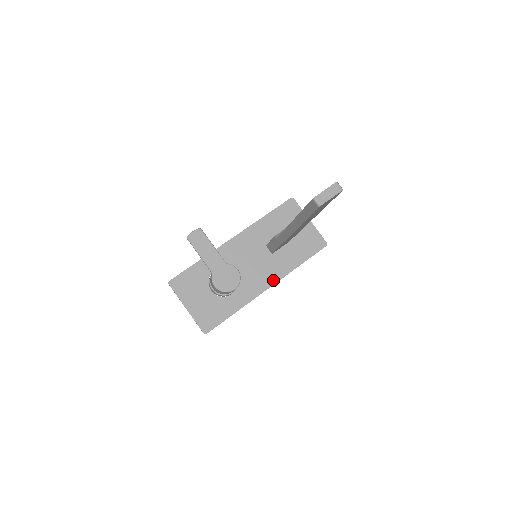
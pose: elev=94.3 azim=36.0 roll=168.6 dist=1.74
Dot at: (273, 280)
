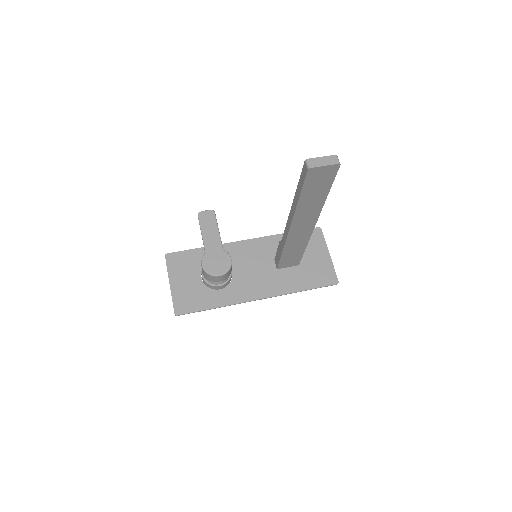
Dot at: (267, 294)
